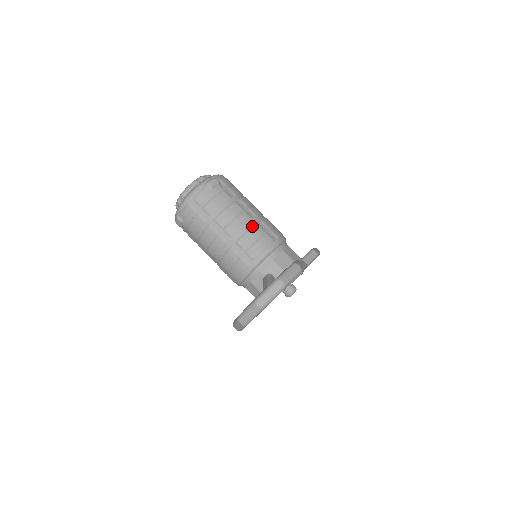
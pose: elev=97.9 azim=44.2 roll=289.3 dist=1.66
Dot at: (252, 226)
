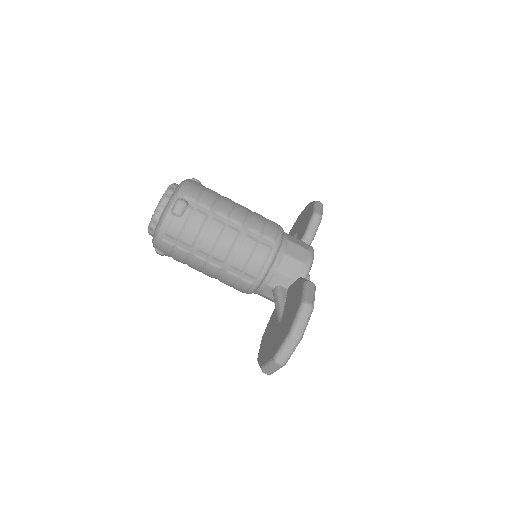
Dot at: (242, 242)
